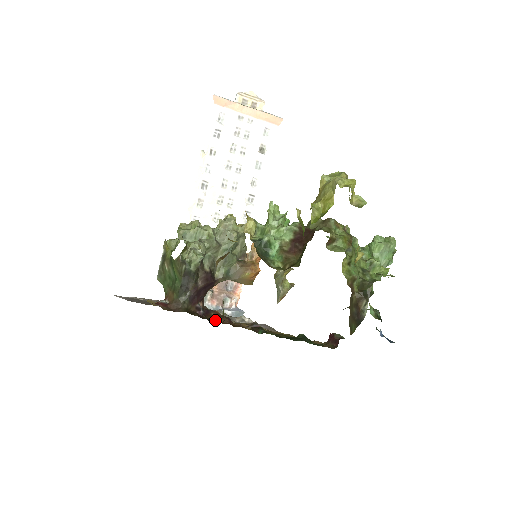
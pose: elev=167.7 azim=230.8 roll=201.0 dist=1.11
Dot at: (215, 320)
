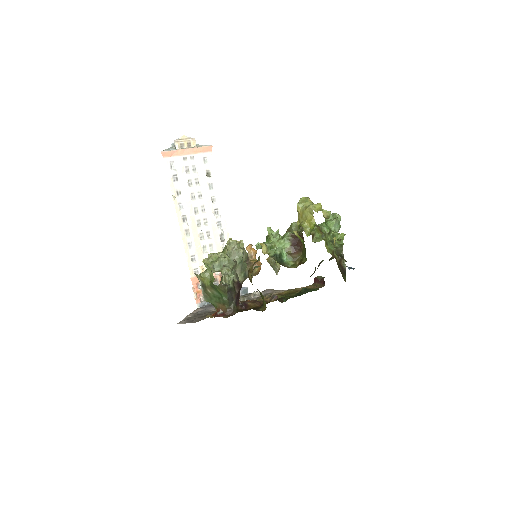
Dot at: (261, 309)
